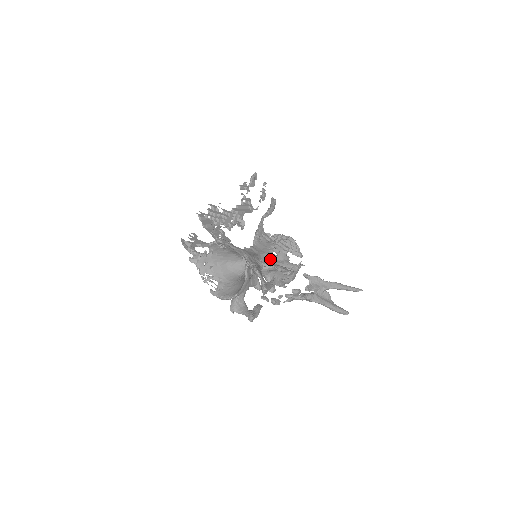
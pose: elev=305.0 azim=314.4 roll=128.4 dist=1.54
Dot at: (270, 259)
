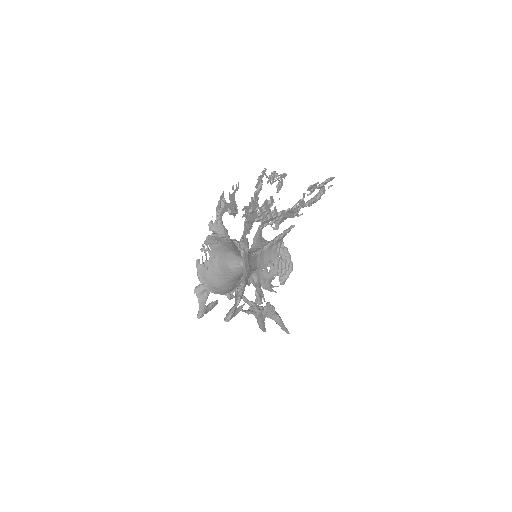
Dot at: (261, 272)
